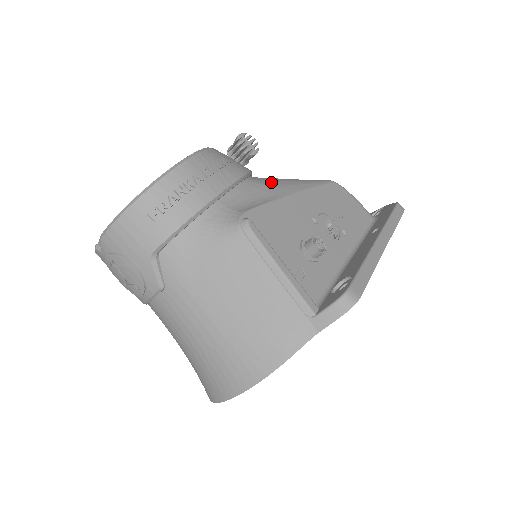
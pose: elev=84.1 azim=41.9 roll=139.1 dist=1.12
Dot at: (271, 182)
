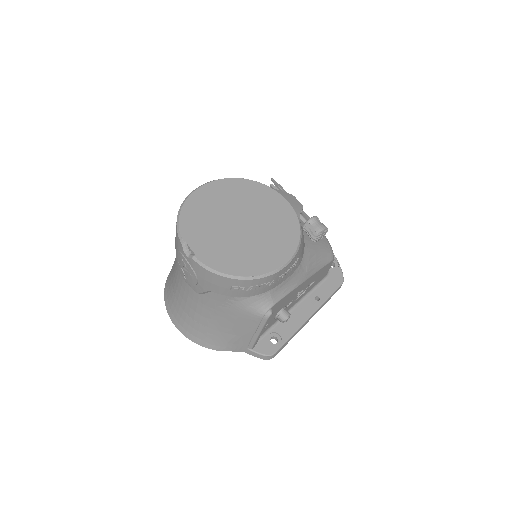
Dot at: (305, 265)
